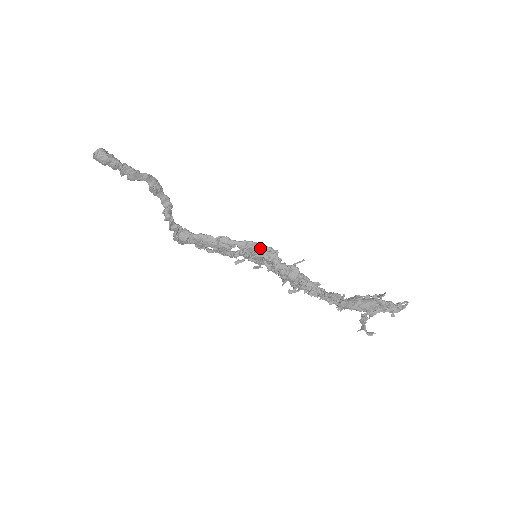
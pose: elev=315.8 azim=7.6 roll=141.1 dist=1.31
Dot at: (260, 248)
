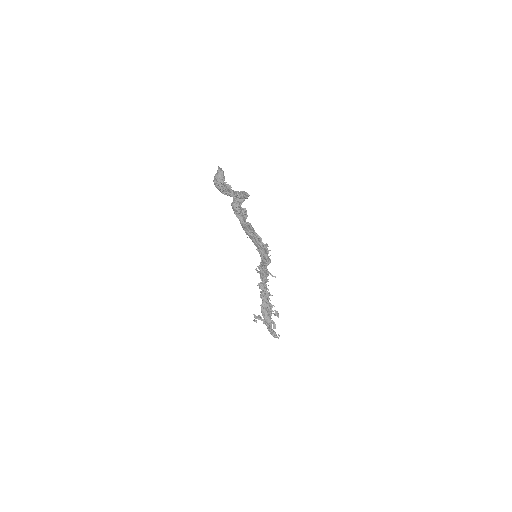
Dot at: (263, 255)
